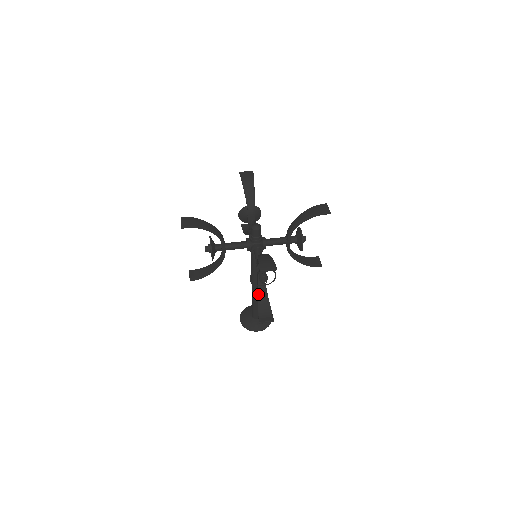
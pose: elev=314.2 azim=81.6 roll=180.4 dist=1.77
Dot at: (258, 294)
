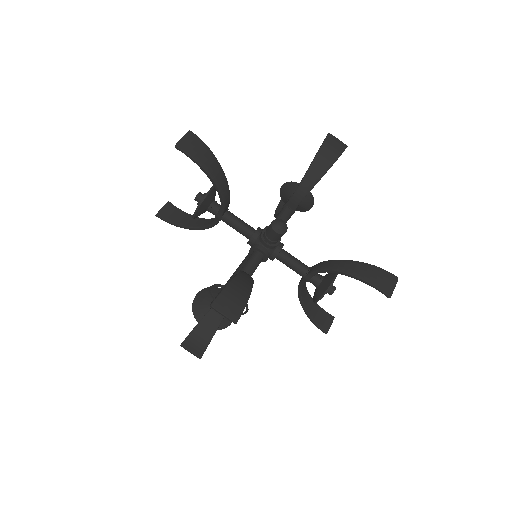
Dot at: (303, 304)
